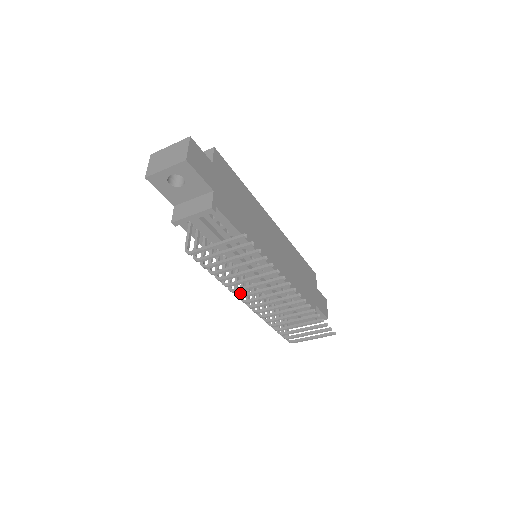
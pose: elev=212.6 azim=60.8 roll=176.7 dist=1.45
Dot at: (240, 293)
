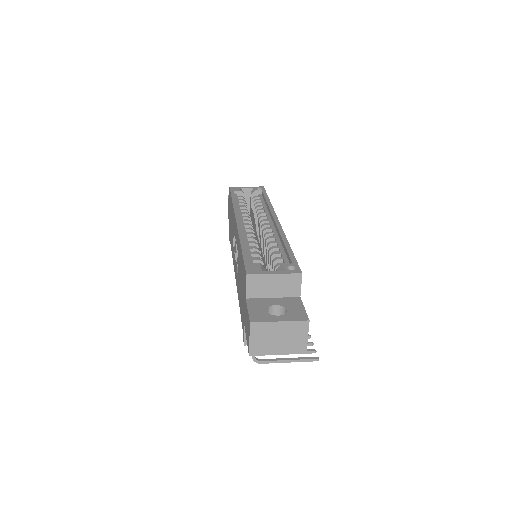
Dot at: occluded
